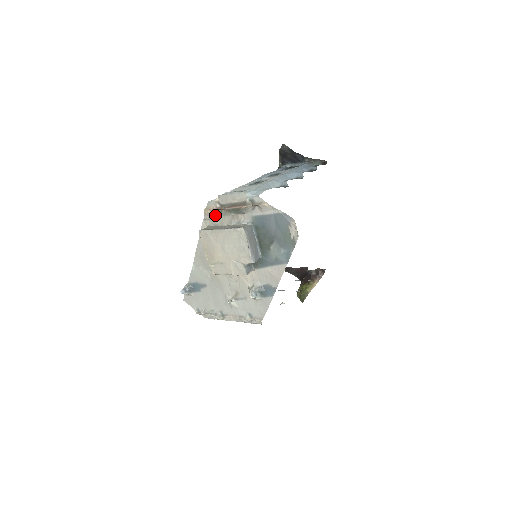
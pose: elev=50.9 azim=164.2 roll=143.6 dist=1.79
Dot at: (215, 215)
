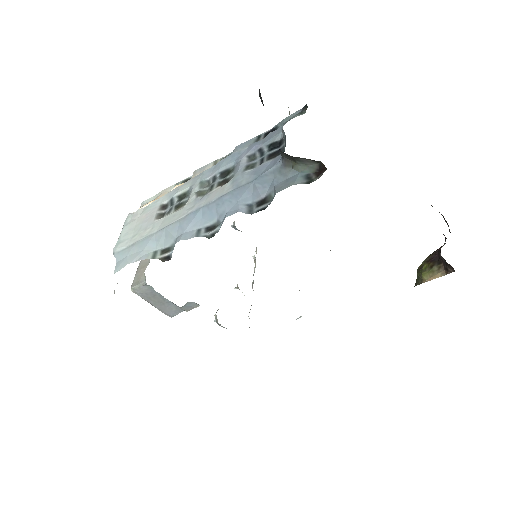
Dot at: occluded
